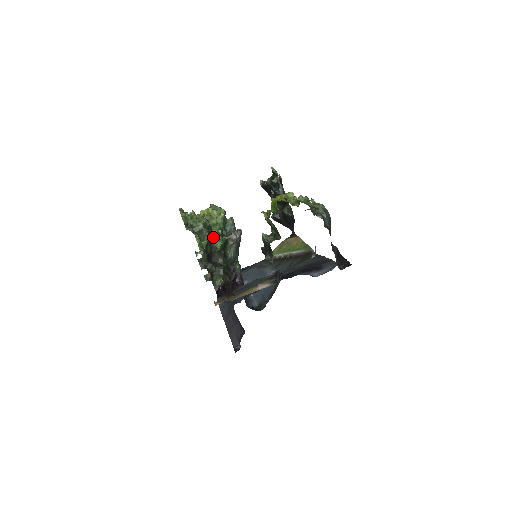
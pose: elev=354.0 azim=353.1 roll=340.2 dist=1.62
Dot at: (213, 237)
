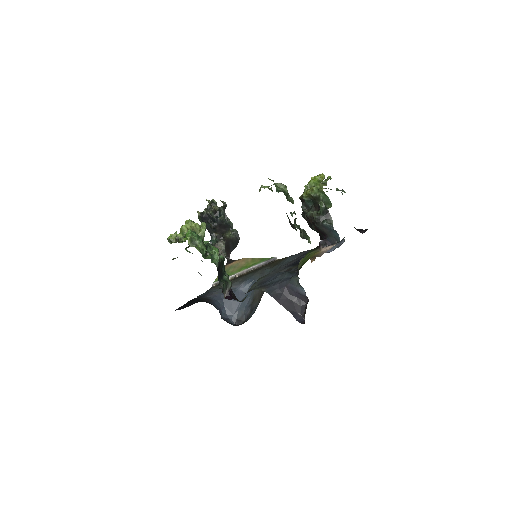
Dot at: (207, 247)
